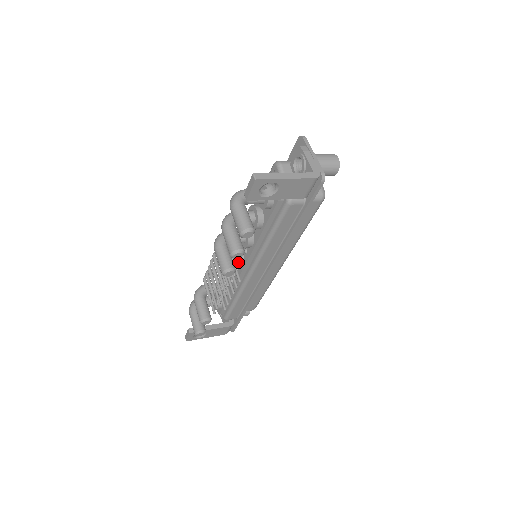
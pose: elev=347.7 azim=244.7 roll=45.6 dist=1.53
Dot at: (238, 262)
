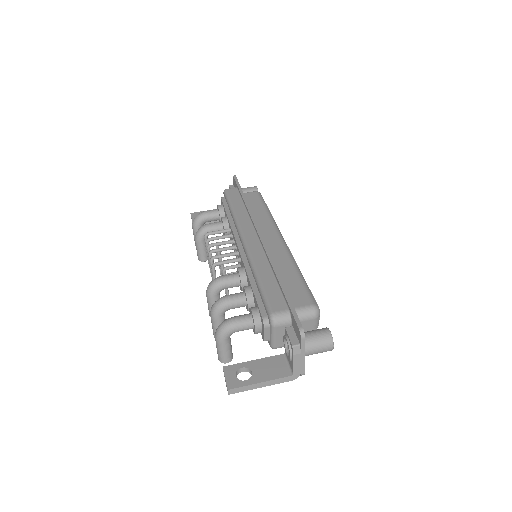
Dot at: occluded
